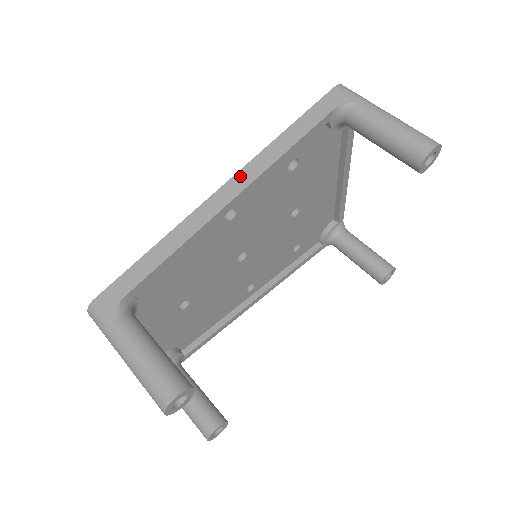
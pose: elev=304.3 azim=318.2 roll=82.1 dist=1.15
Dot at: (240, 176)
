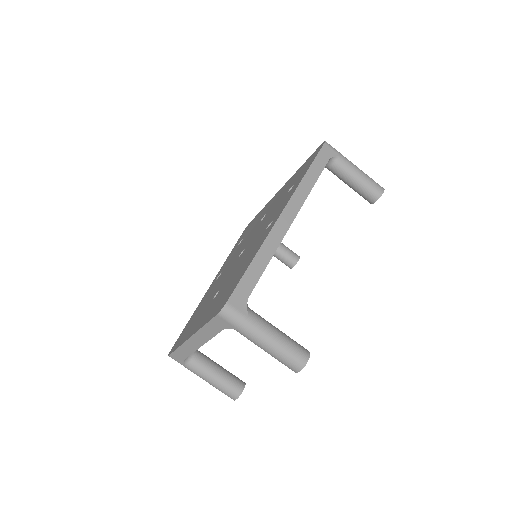
Dot at: (292, 204)
